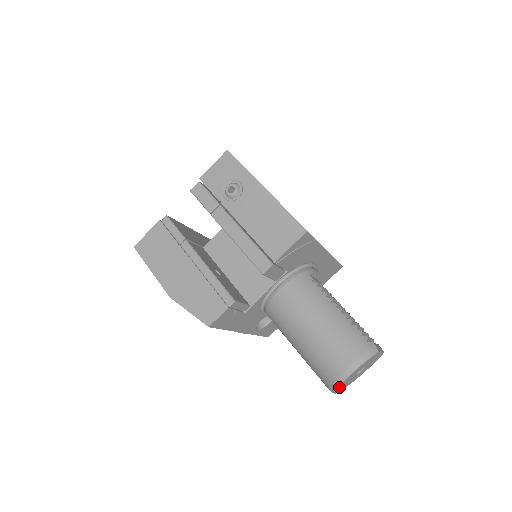
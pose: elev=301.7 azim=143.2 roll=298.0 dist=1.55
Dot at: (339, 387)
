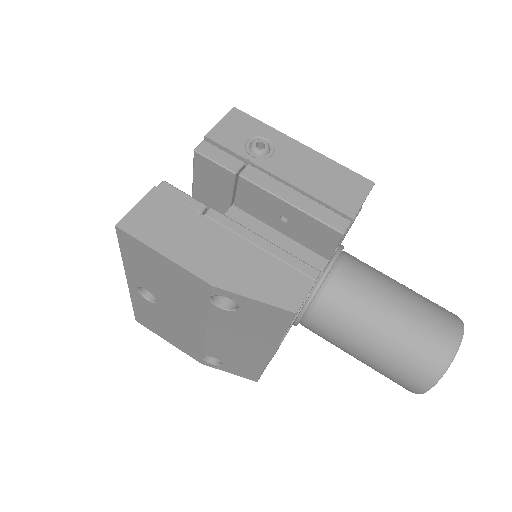
Dot at: (442, 374)
